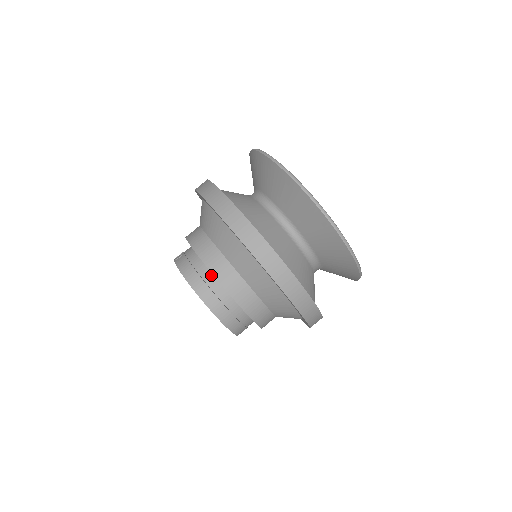
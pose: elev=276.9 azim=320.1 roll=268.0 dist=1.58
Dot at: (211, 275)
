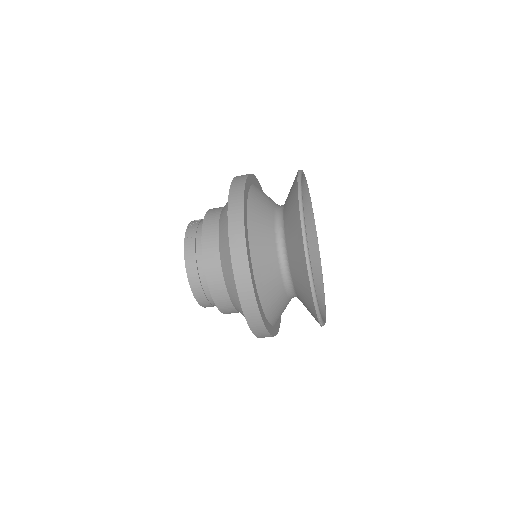
Dot at: occluded
